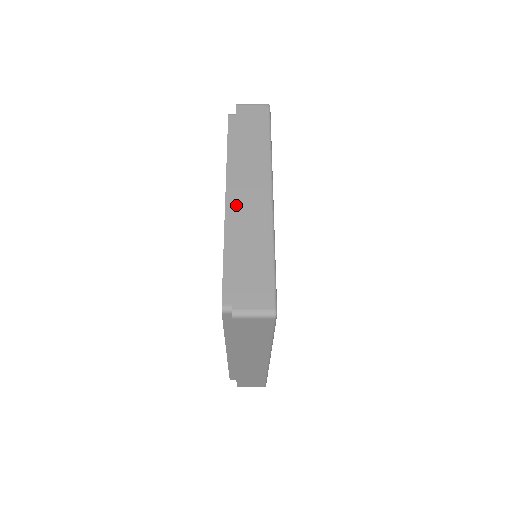
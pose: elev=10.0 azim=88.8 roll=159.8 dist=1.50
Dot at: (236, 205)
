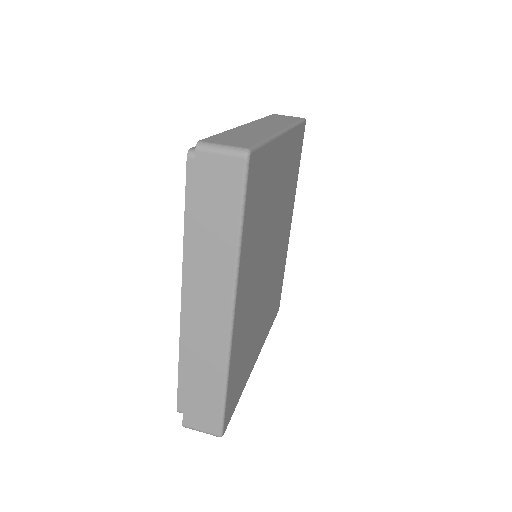
Dot at: (189, 324)
